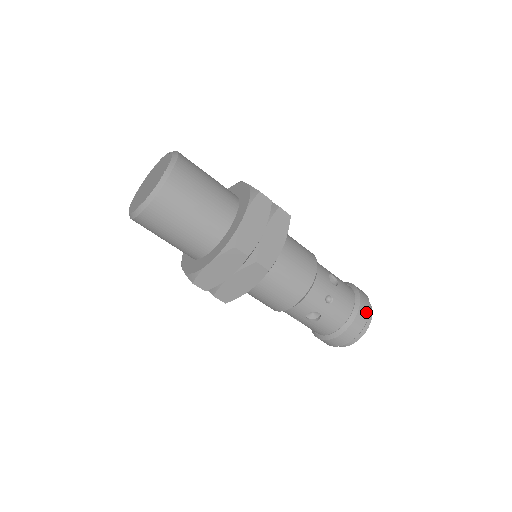
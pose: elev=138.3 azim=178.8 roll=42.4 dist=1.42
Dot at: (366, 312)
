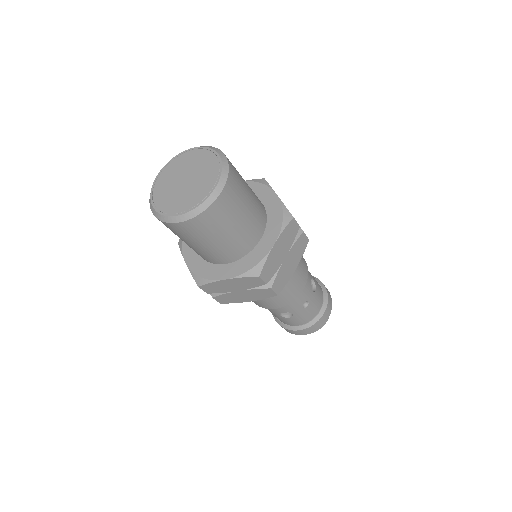
Dot at: (328, 314)
